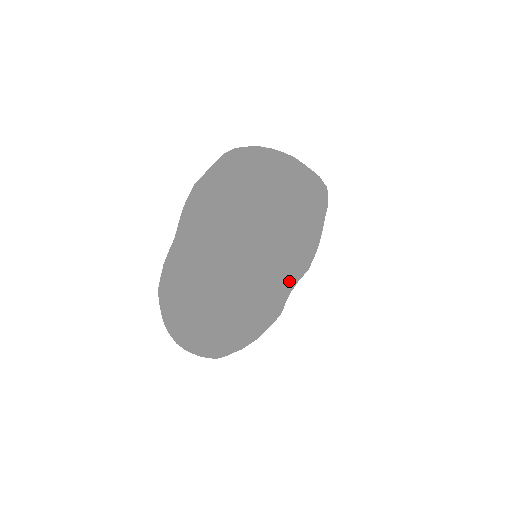
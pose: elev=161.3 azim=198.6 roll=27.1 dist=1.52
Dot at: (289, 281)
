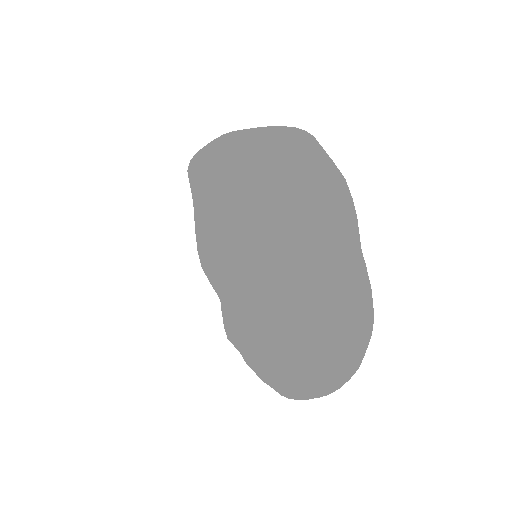
Dot at: (317, 254)
